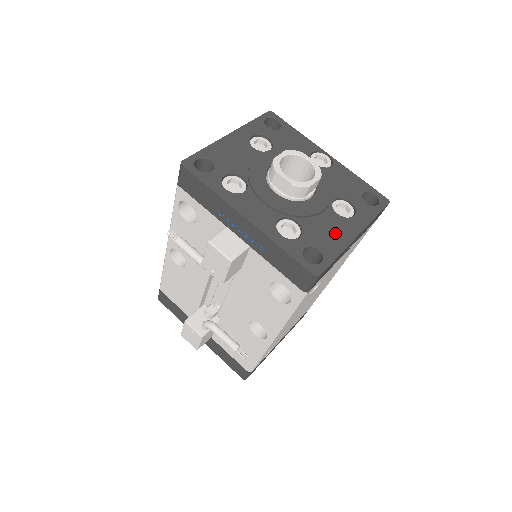
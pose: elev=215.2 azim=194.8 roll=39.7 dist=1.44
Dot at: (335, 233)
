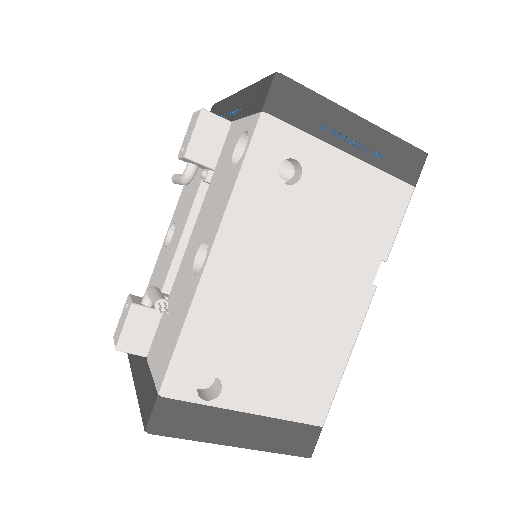
Dot at: occluded
